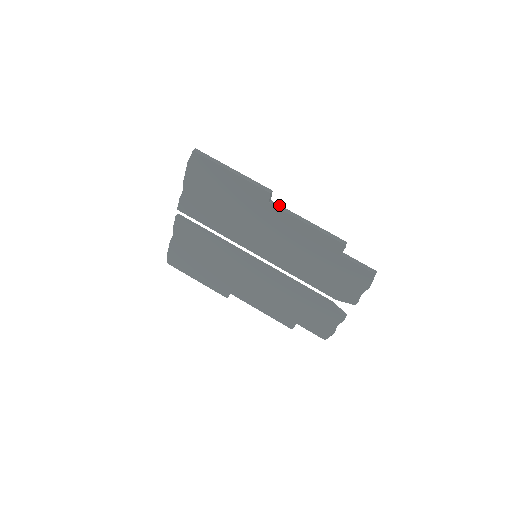
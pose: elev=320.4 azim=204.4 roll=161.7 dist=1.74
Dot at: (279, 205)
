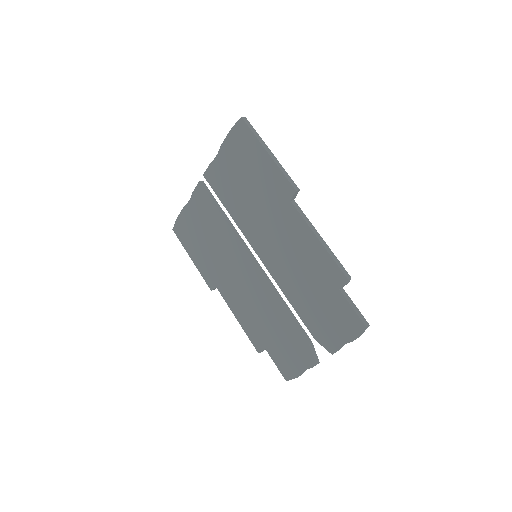
Dot at: (300, 208)
